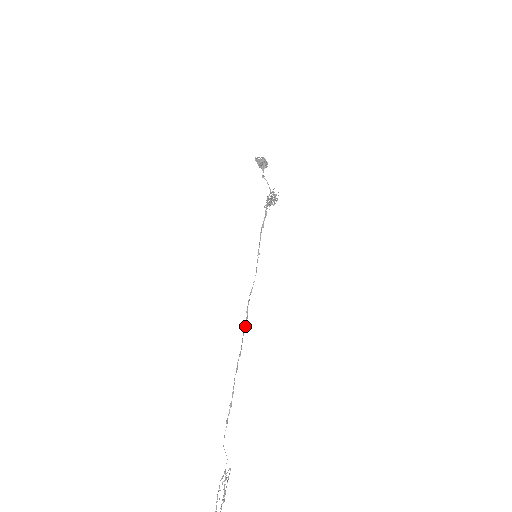
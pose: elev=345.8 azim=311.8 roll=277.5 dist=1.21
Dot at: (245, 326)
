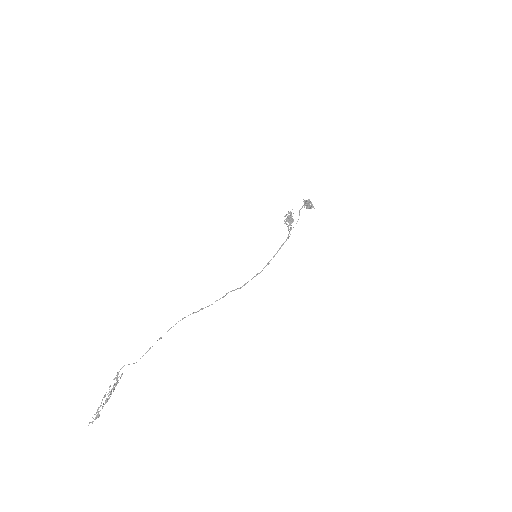
Dot at: (216, 300)
